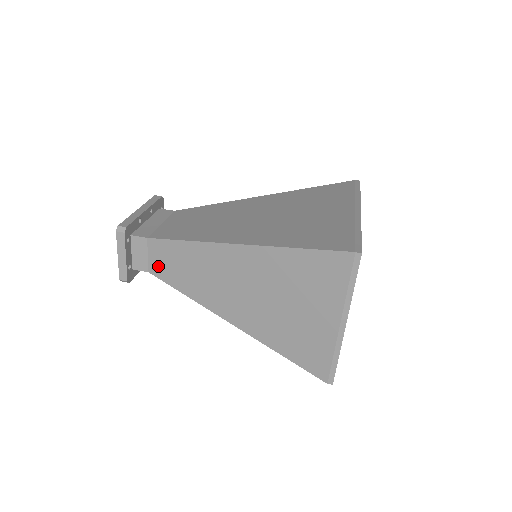
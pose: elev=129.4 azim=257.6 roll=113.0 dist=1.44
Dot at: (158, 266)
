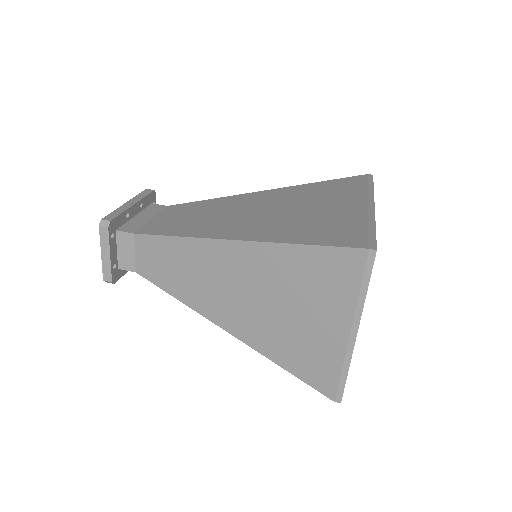
Dot at: (146, 265)
